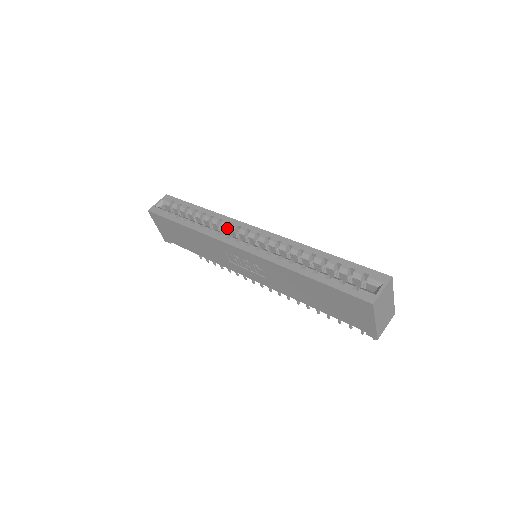
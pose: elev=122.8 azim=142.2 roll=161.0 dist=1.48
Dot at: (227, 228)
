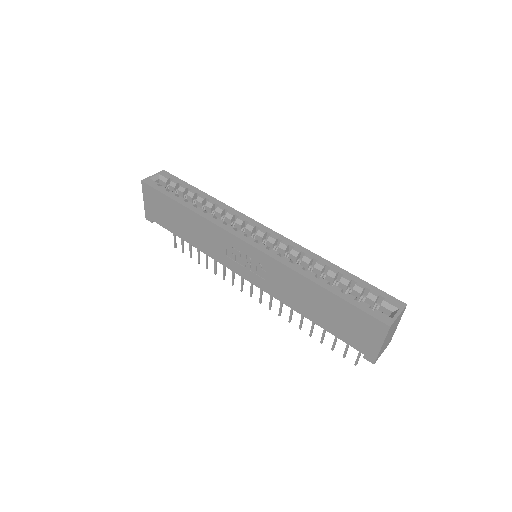
Dot at: (232, 220)
